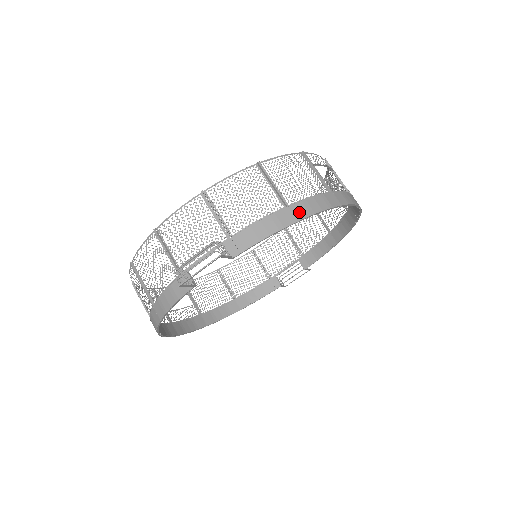
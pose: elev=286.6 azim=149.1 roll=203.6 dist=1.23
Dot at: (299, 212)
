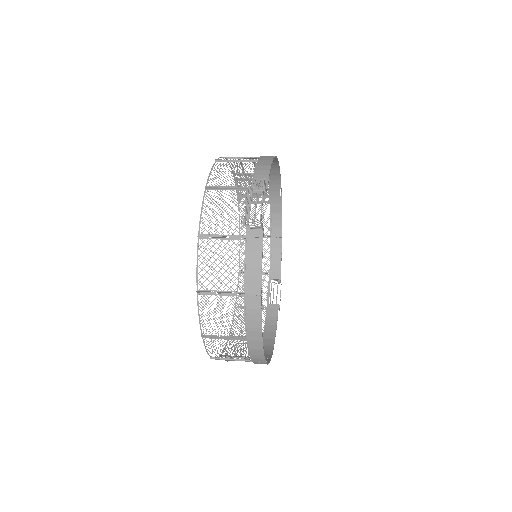
Dot at: (267, 159)
